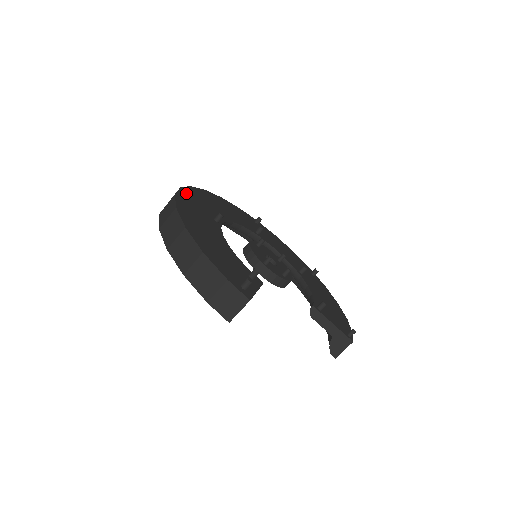
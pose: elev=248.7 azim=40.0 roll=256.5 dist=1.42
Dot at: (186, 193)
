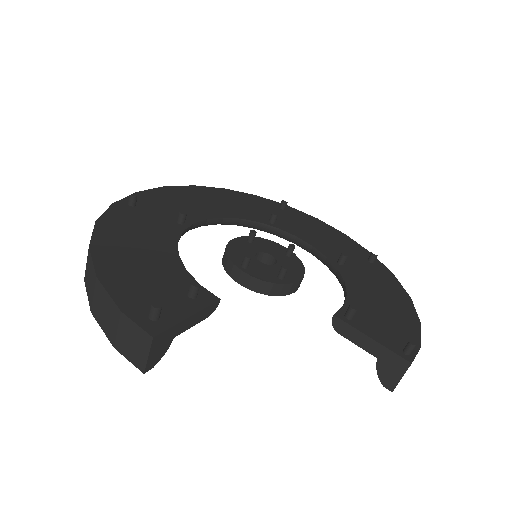
Dot at: (129, 198)
